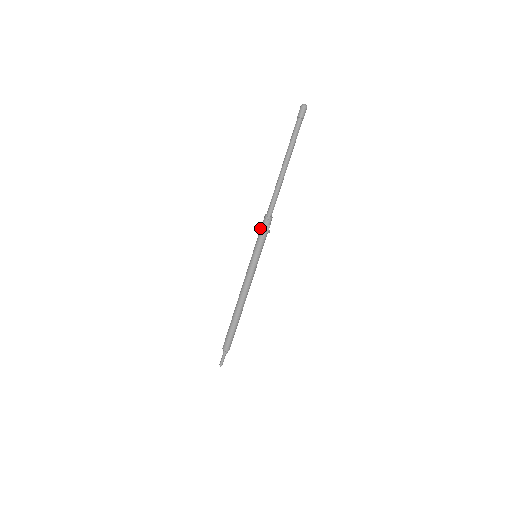
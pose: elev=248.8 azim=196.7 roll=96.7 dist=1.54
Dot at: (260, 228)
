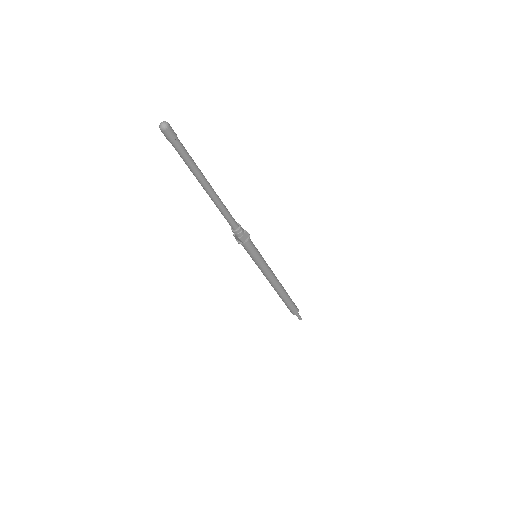
Dot at: (242, 243)
